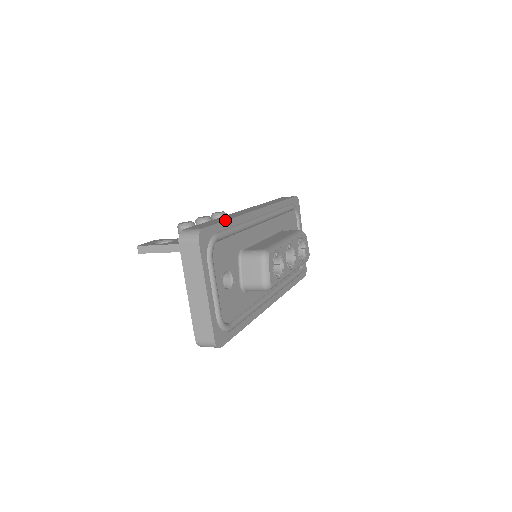
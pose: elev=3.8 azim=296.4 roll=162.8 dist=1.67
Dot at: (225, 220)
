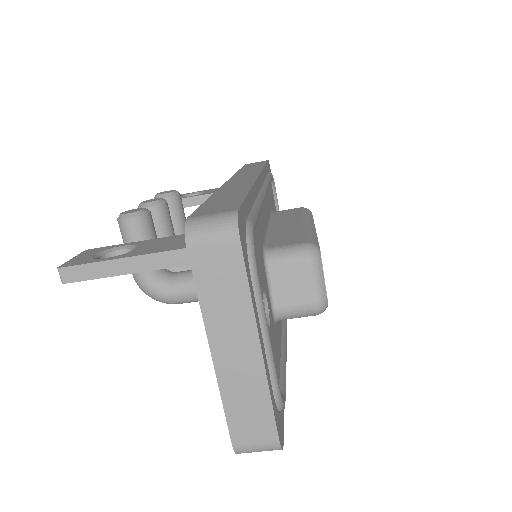
Dot at: (247, 193)
